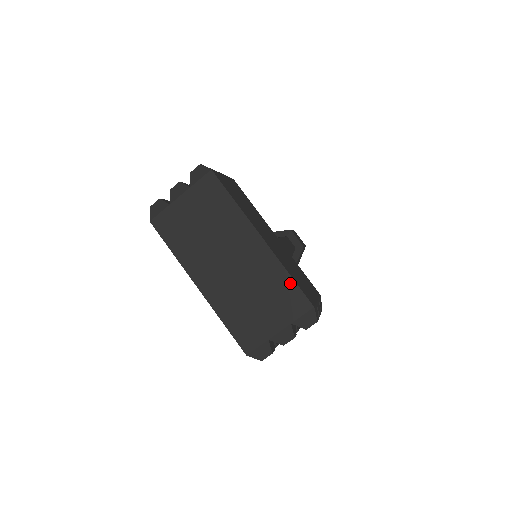
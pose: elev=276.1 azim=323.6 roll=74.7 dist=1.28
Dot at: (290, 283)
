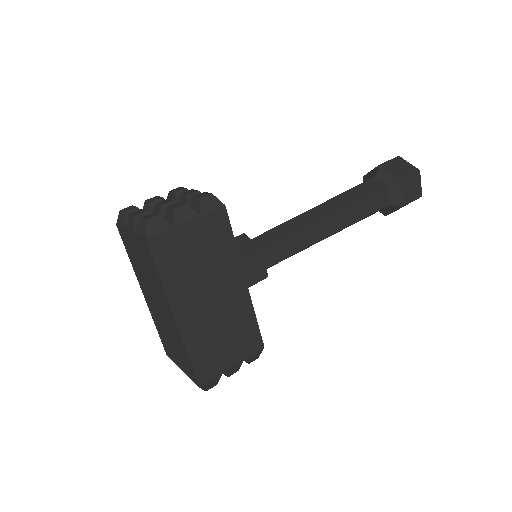
Dot at: (189, 361)
